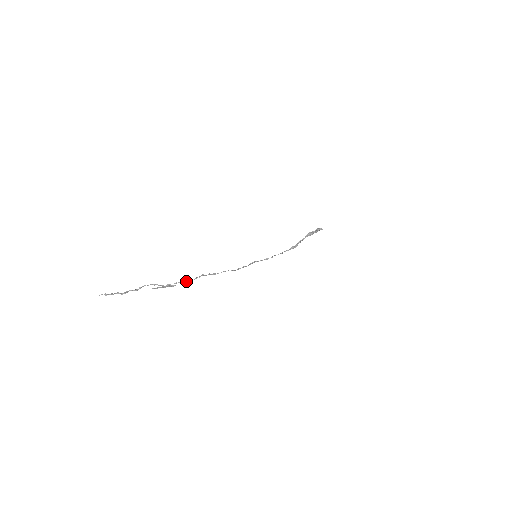
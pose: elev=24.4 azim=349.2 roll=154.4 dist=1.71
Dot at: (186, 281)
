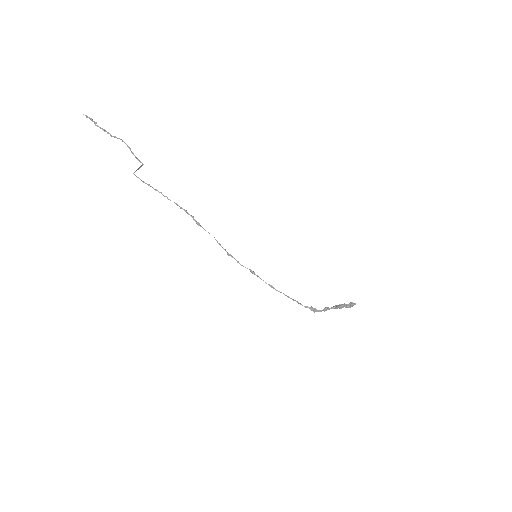
Dot at: (166, 196)
